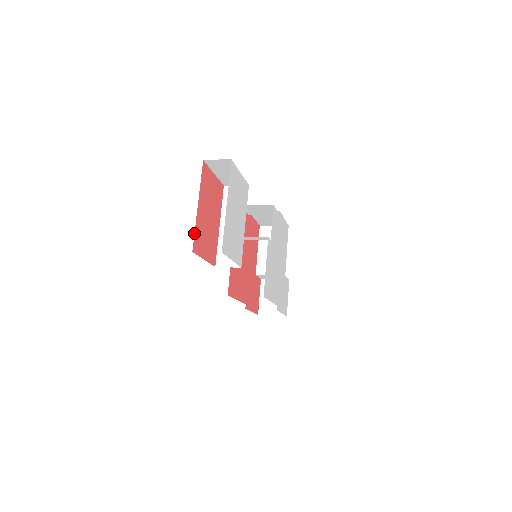
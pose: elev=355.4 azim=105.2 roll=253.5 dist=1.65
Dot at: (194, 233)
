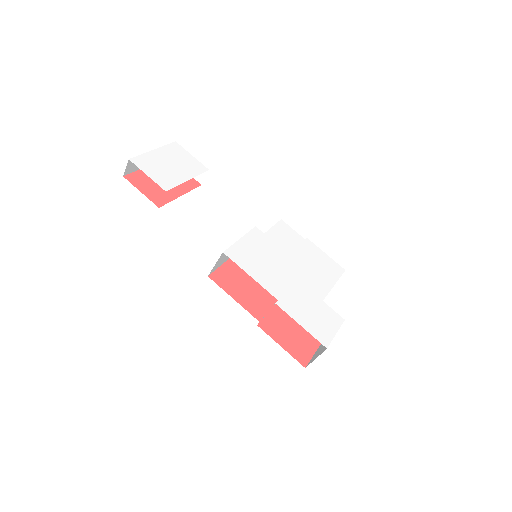
Dot at: (133, 172)
